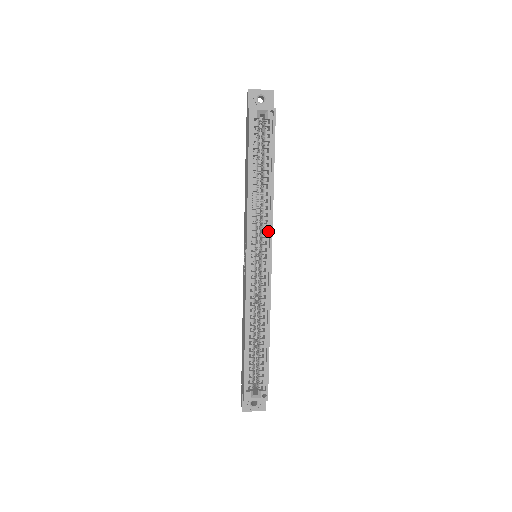
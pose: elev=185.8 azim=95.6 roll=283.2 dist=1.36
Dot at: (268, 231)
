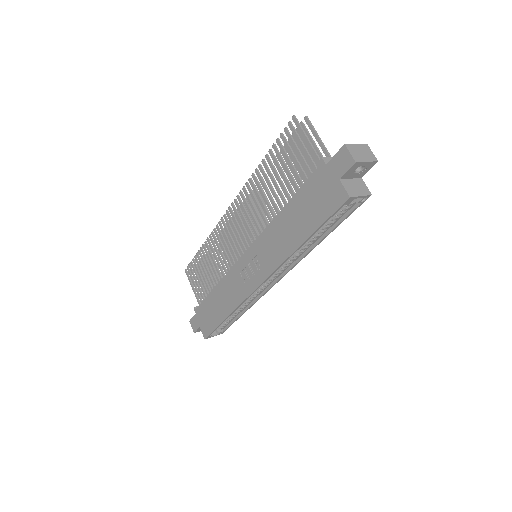
Dot at: (289, 266)
